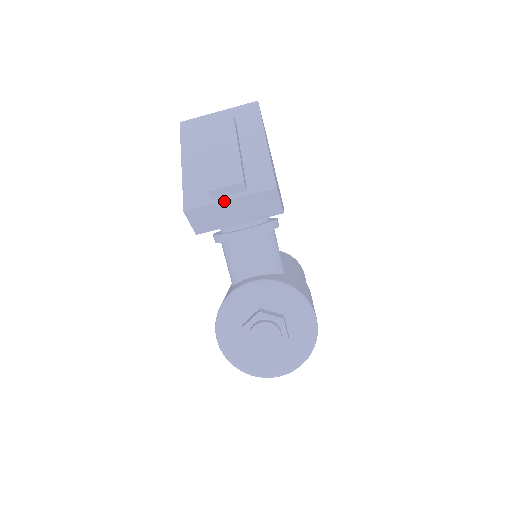
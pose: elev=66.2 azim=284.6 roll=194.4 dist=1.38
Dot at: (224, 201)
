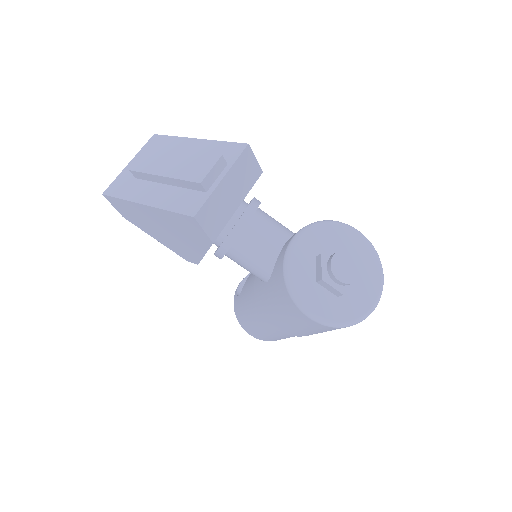
Dot at: (219, 183)
